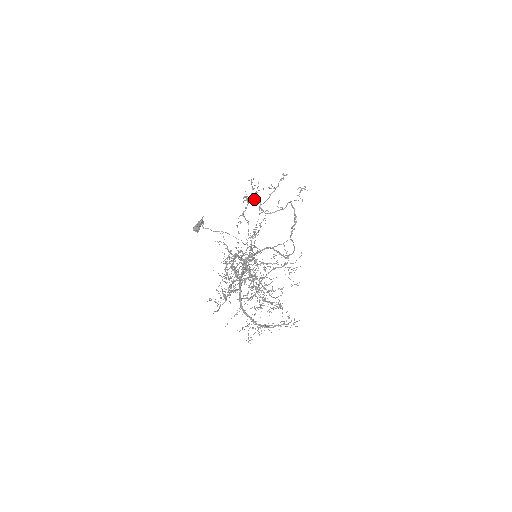
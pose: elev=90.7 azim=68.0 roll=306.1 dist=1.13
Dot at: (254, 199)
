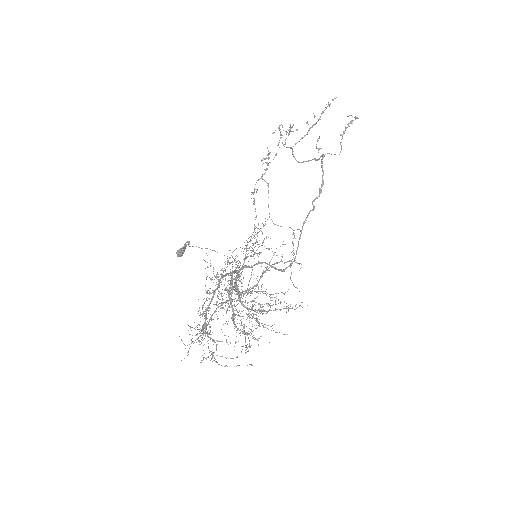
Dot at: occluded
